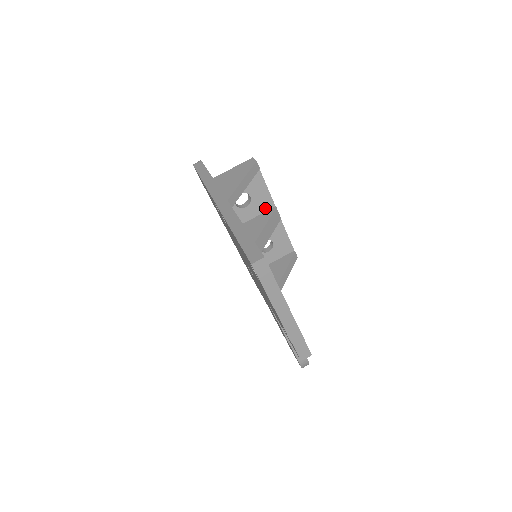
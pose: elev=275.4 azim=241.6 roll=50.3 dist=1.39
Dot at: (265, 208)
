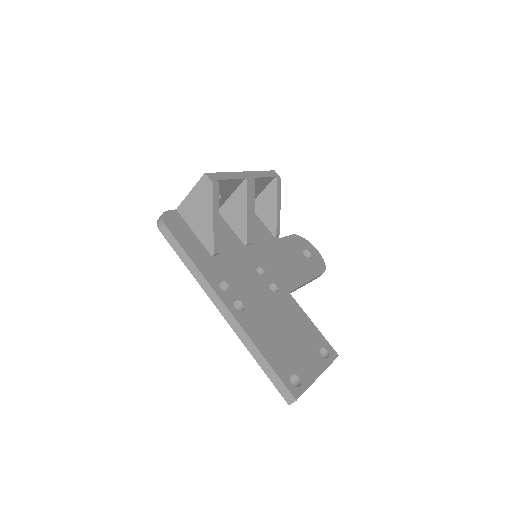
Dot at: (236, 186)
